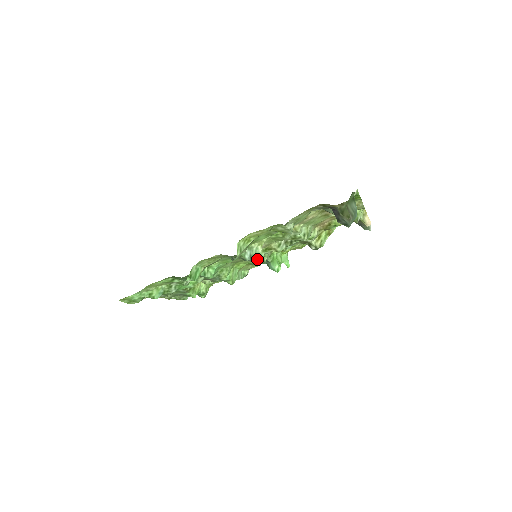
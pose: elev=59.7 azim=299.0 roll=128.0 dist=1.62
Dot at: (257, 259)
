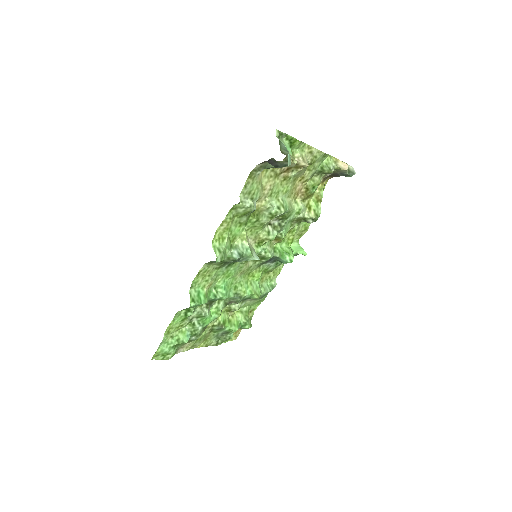
Dot at: (249, 254)
